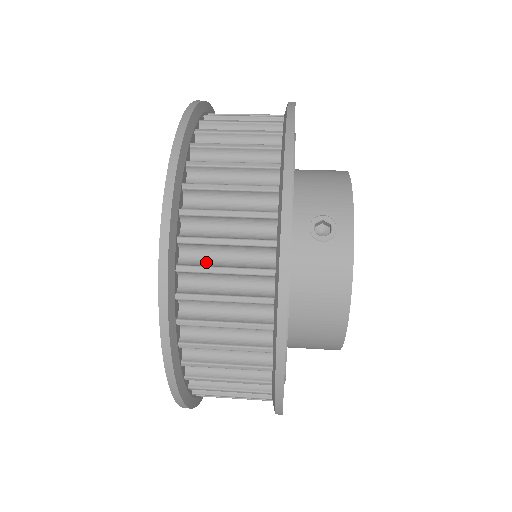
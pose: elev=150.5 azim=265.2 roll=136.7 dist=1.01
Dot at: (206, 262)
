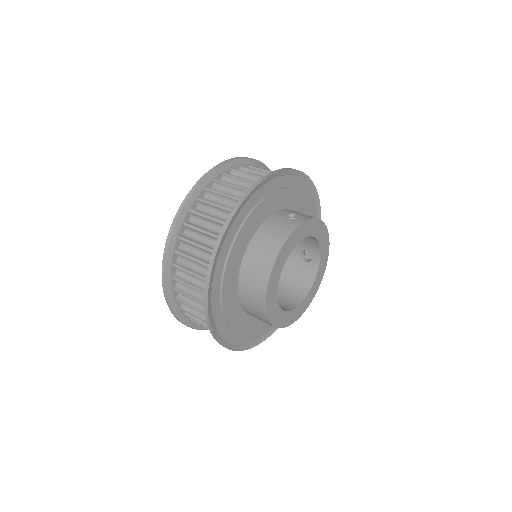
Dot at: occluded
